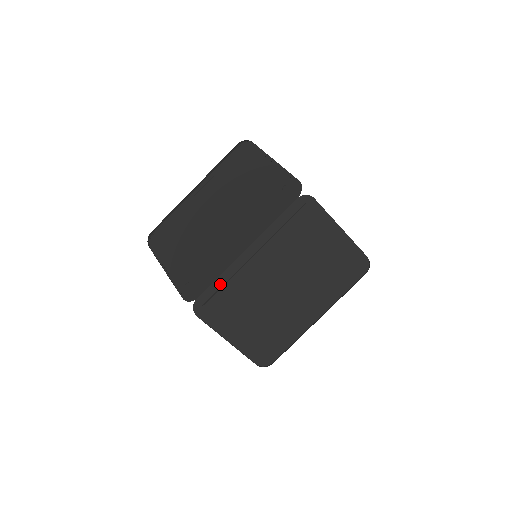
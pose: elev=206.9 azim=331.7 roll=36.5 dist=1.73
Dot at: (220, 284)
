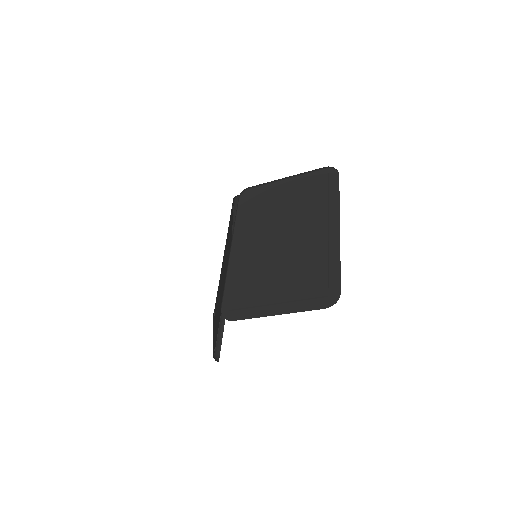
Dot at: (231, 285)
